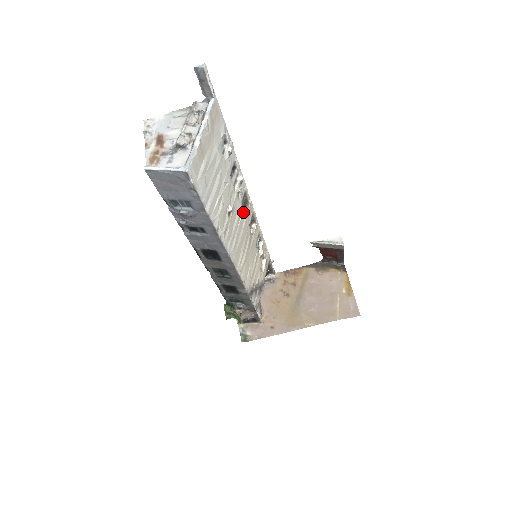
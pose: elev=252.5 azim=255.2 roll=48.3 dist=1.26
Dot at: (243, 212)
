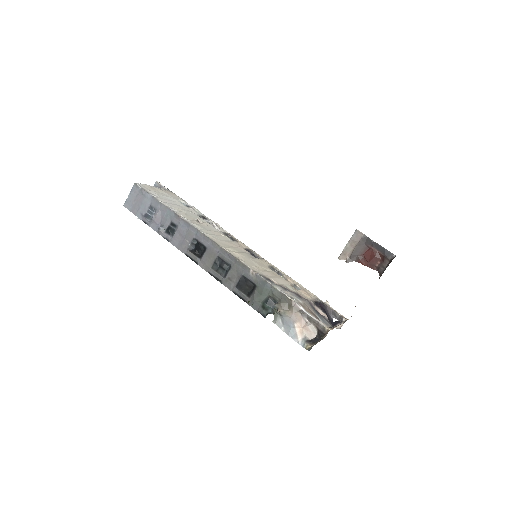
Dot at: (227, 237)
